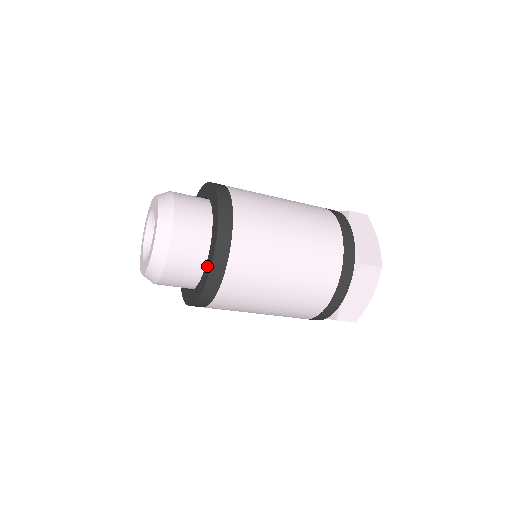
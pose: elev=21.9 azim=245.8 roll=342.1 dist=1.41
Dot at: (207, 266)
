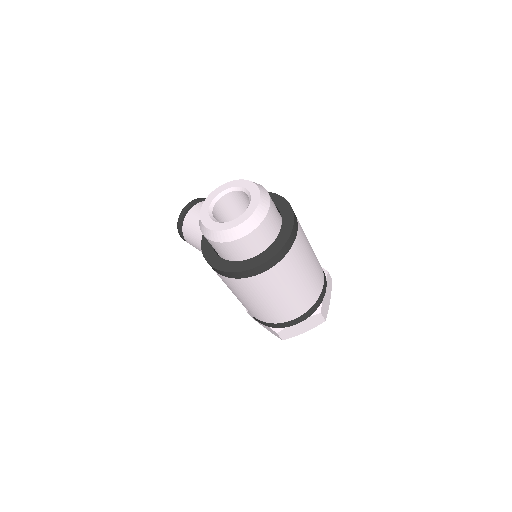
Dot at: (258, 258)
